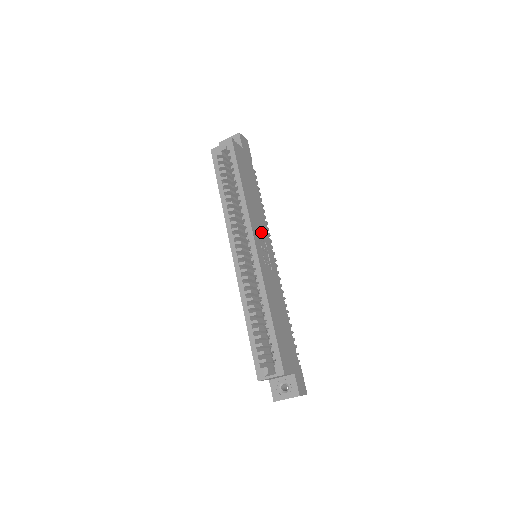
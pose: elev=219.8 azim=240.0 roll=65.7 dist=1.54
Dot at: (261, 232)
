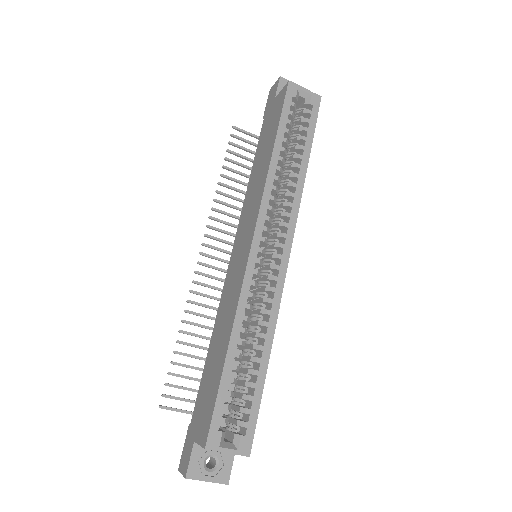
Dot at: occluded
